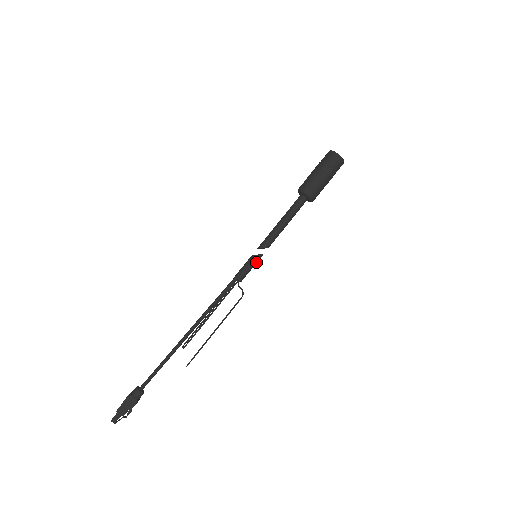
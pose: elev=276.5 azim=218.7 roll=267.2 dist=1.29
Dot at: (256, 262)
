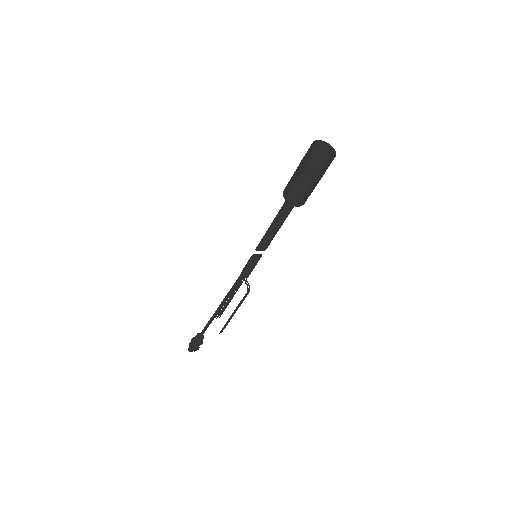
Dot at: (255, 263)
